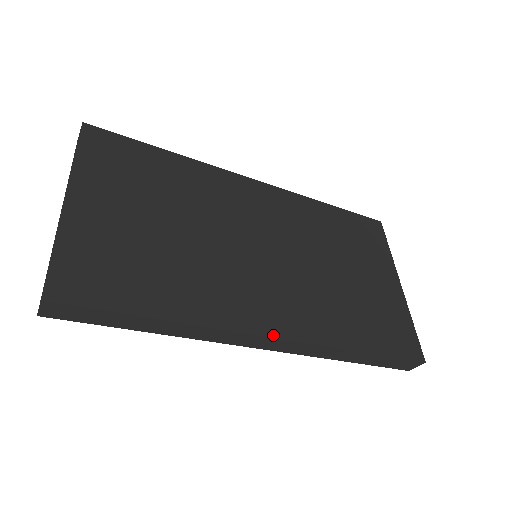
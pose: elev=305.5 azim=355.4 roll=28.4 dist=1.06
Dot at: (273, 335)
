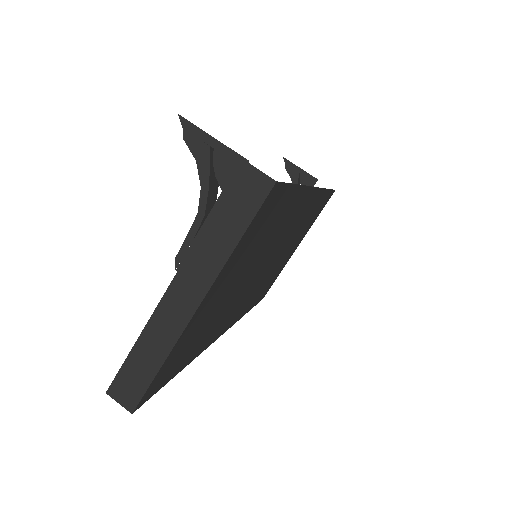
Dot at: (222, 334)
